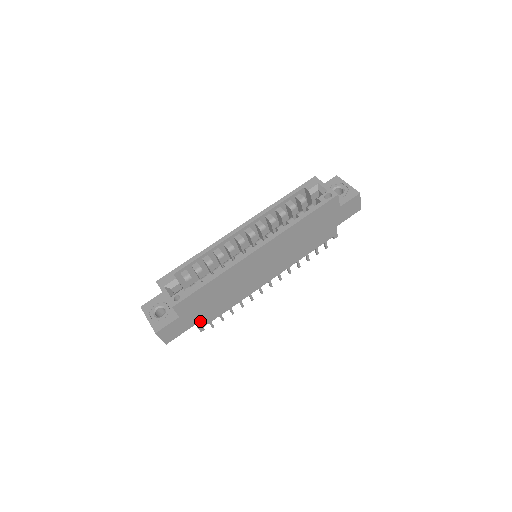
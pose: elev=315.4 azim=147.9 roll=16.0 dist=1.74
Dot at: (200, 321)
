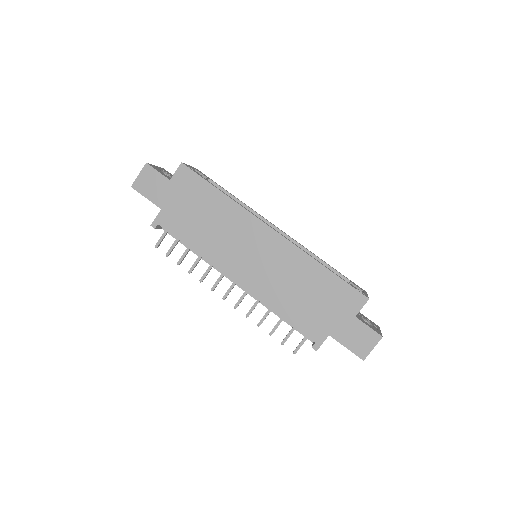
Dot at: (166, 214)
